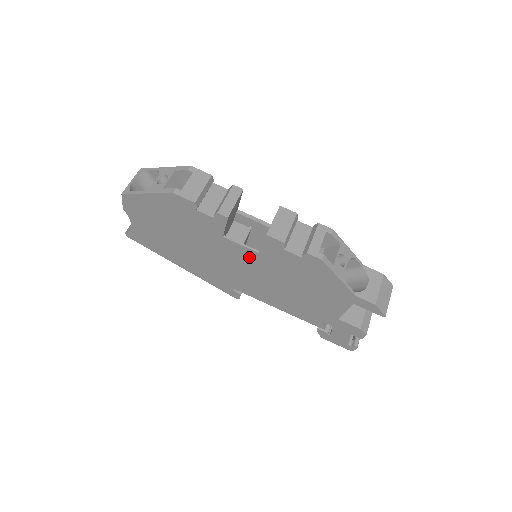
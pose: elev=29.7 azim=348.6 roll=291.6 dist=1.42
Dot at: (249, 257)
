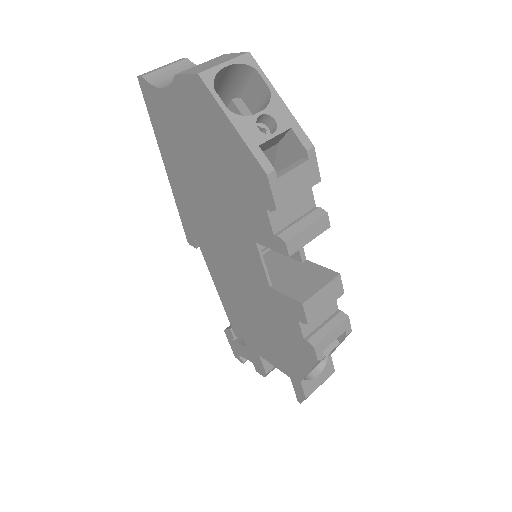
Dot at: (254, 272)
